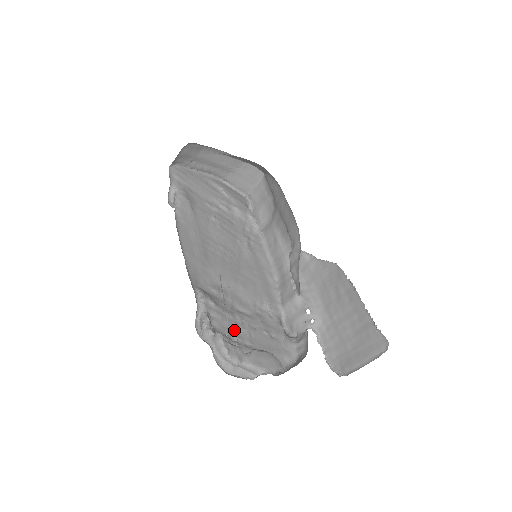
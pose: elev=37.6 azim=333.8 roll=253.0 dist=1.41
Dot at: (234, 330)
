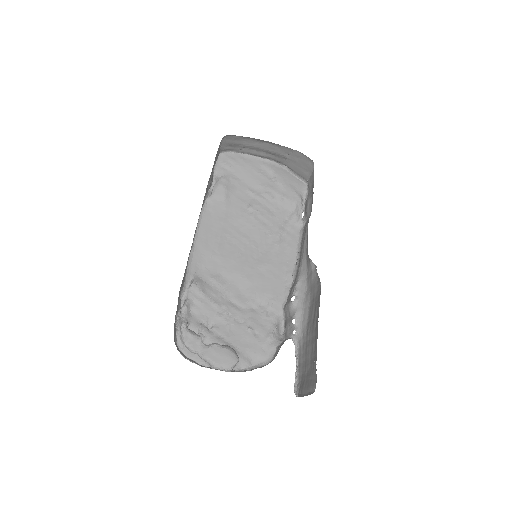
Dot at: (214, 320)
